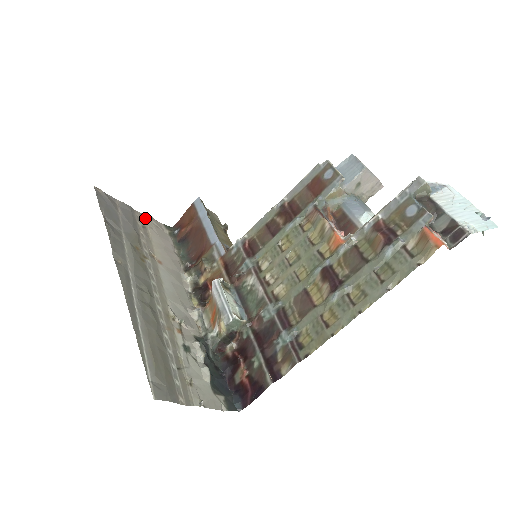
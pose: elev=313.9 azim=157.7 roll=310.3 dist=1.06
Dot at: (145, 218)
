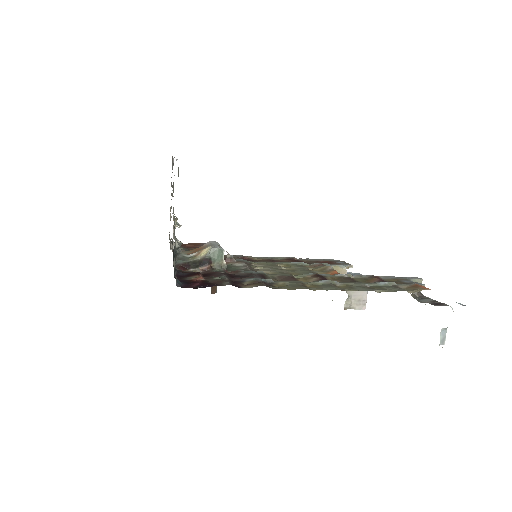
Dot at: occluded
